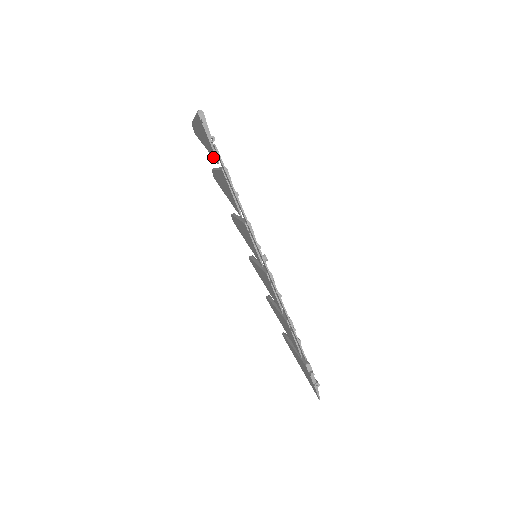
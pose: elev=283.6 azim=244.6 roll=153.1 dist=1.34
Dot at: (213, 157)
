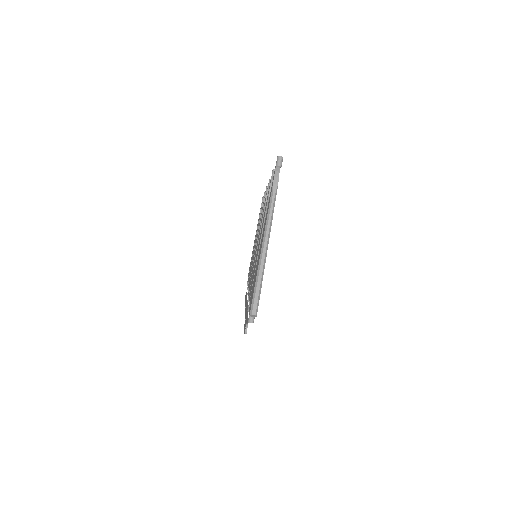
Dot at: occluded
